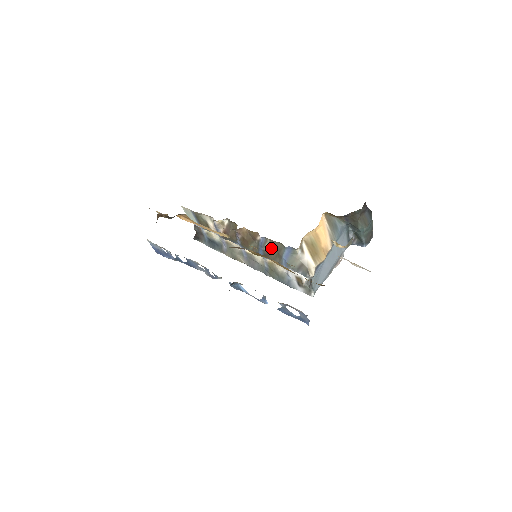
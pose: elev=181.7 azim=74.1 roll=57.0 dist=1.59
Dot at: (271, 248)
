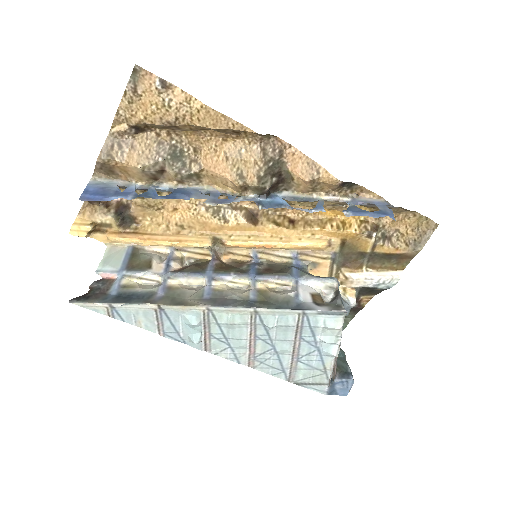
Dot at: (270, 268)
